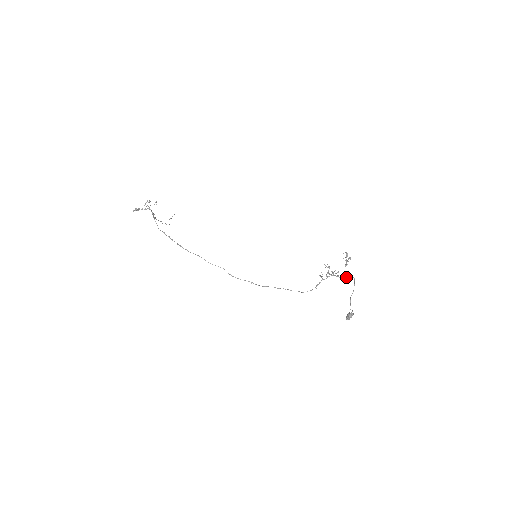
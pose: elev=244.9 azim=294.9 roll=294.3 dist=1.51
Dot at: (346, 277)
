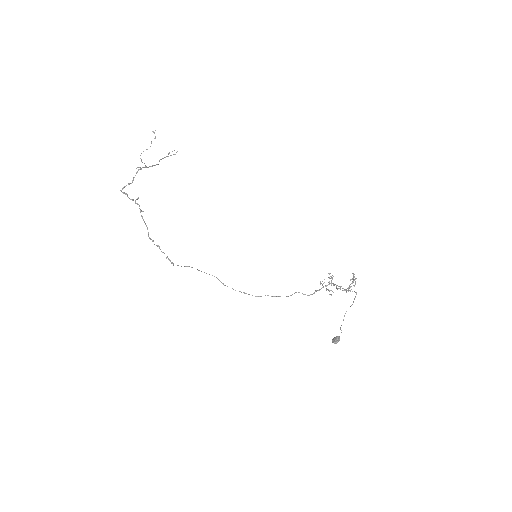
Dot at: occluded
